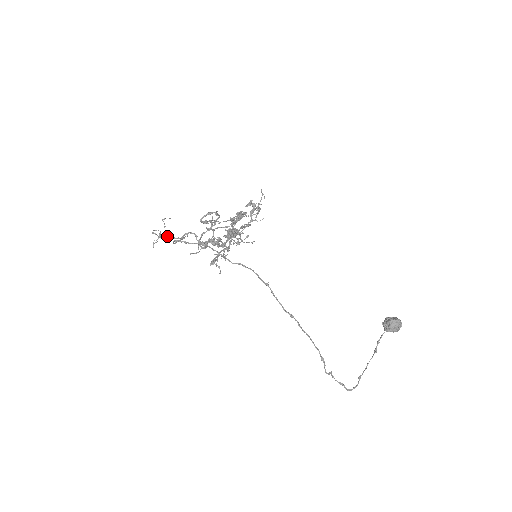
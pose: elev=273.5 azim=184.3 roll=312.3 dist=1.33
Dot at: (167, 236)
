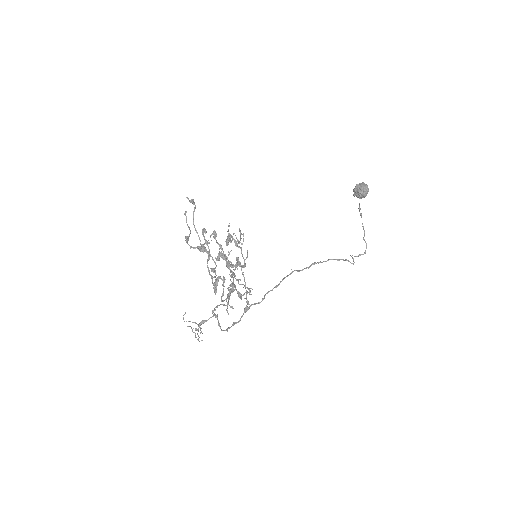
Dot at: (200, 325)
